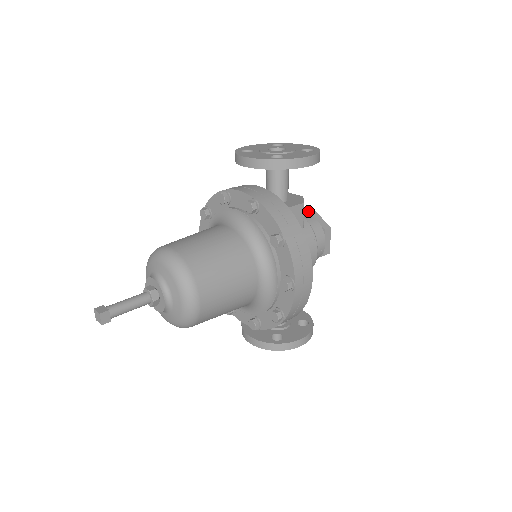
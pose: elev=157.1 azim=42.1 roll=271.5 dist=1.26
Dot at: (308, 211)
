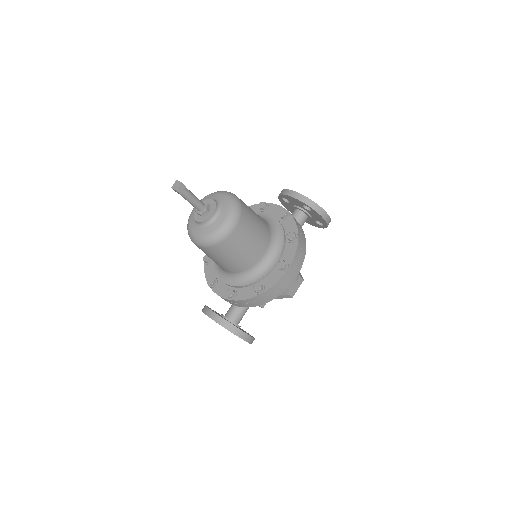
Dot at: occluded
